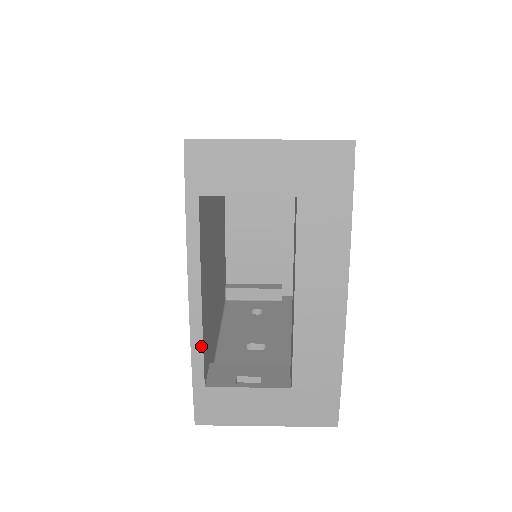
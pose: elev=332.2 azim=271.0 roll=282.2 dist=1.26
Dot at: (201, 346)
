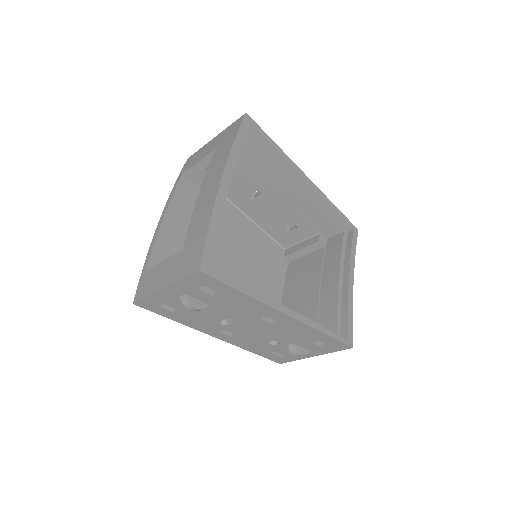
Dot at: (154, 244)
